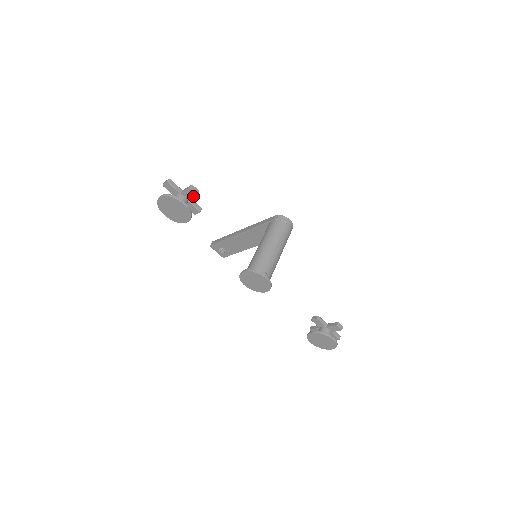
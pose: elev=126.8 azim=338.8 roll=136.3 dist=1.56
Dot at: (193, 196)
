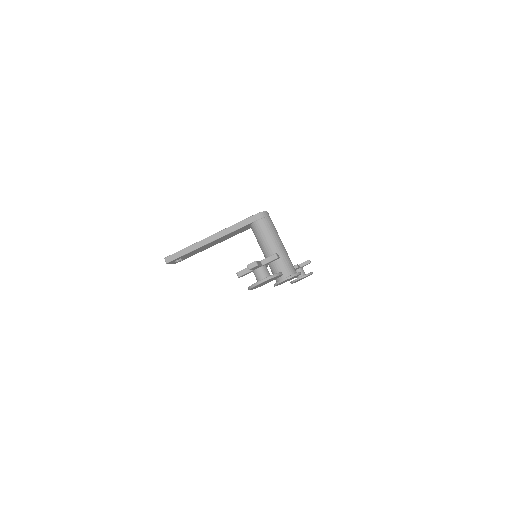
Dot at: occluded
